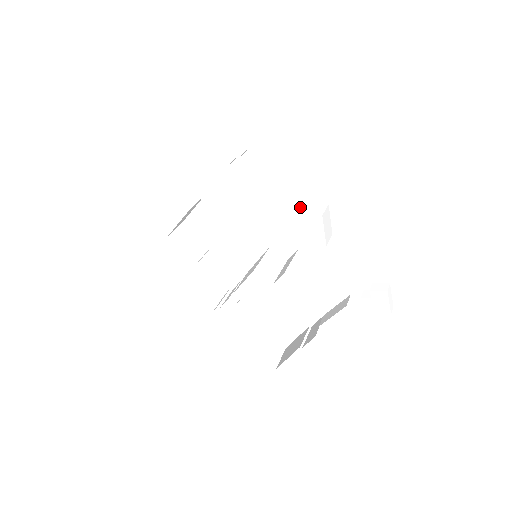
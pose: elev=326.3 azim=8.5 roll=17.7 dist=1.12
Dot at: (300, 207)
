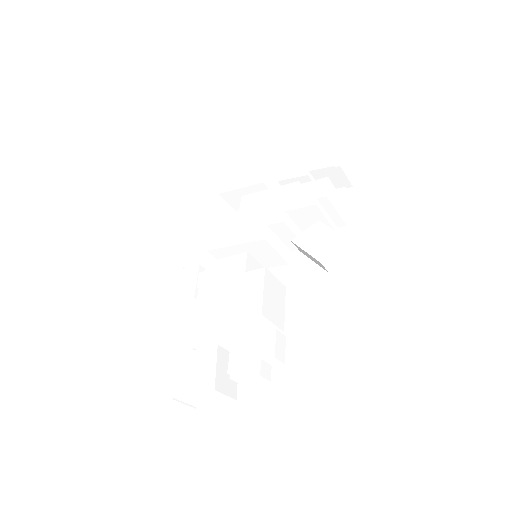
Dot at: occluded
